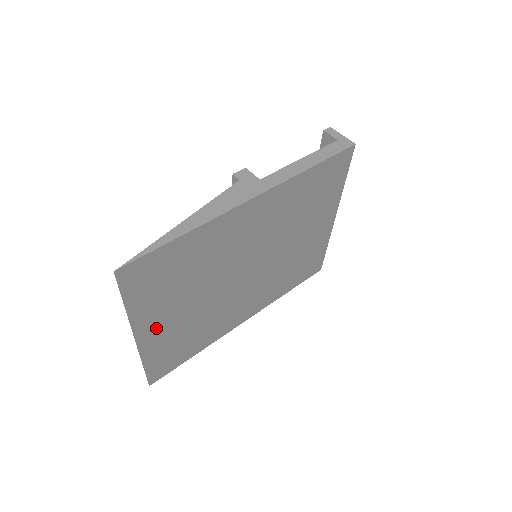
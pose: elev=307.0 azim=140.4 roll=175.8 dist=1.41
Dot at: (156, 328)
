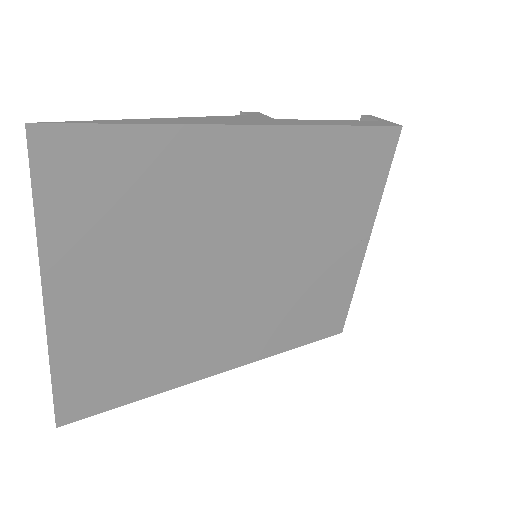
Dot at: (84, 300)
